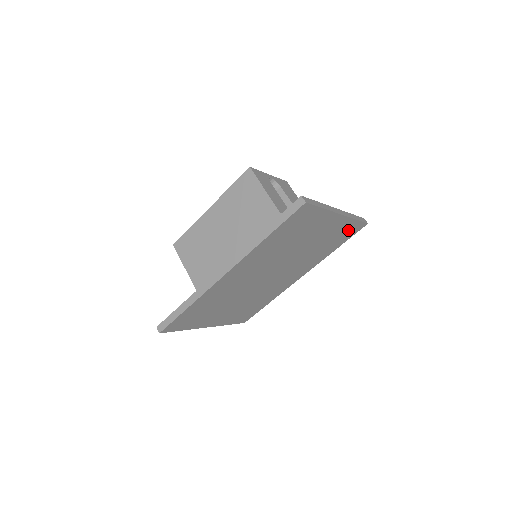
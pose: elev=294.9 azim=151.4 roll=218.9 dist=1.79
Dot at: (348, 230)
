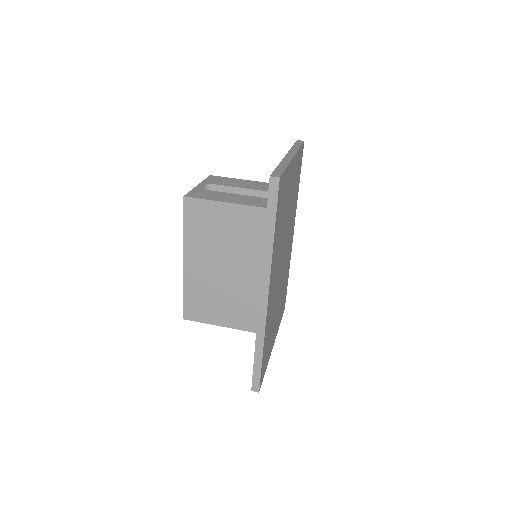
Dot at: (299, 162)
